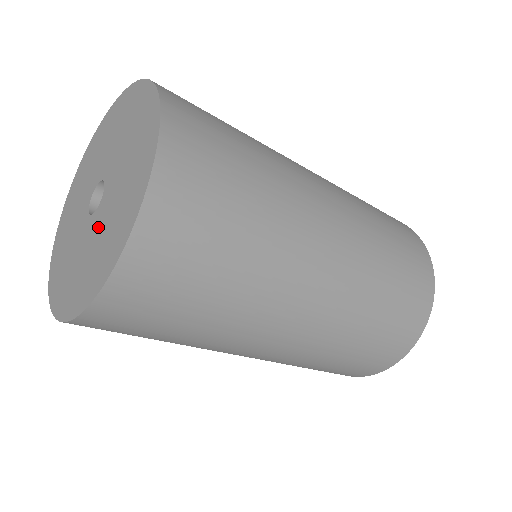
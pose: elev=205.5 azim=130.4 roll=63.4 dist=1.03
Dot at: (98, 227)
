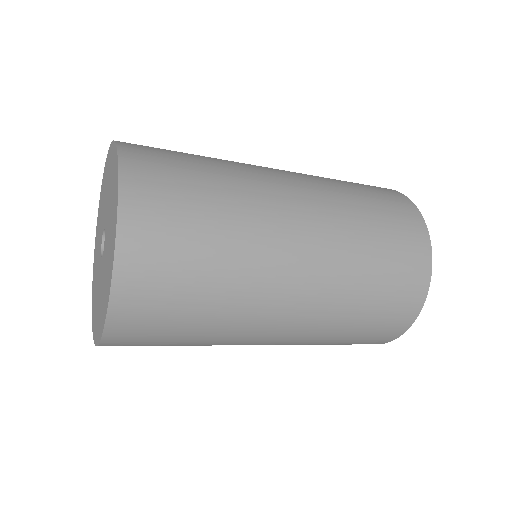
Dot at: (102, 277)
